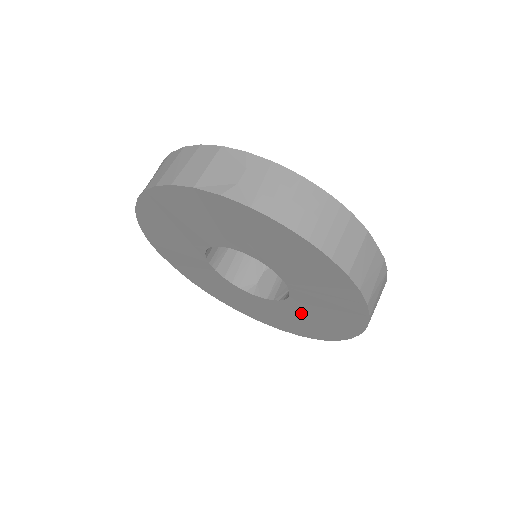
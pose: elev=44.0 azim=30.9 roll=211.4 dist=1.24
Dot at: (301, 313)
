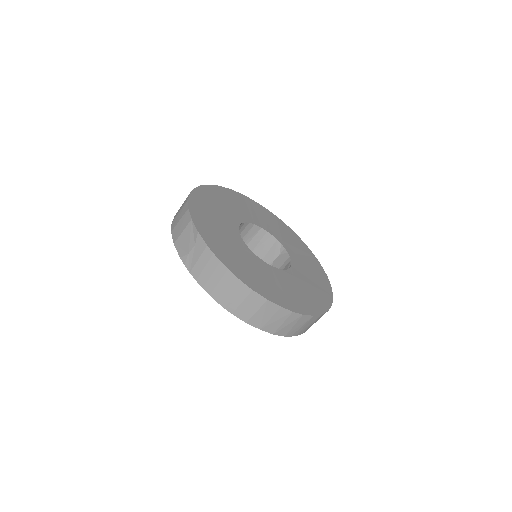
Dot at: occluded
